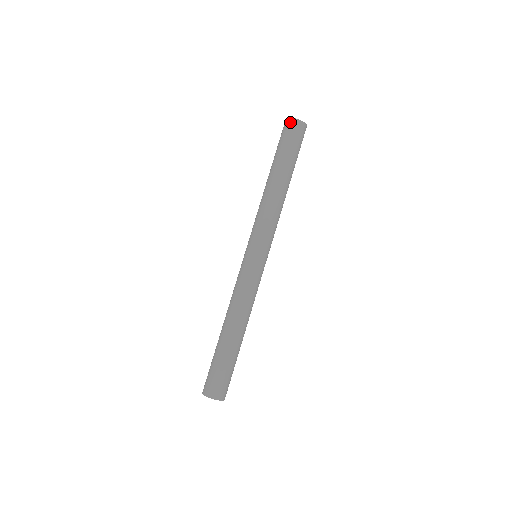
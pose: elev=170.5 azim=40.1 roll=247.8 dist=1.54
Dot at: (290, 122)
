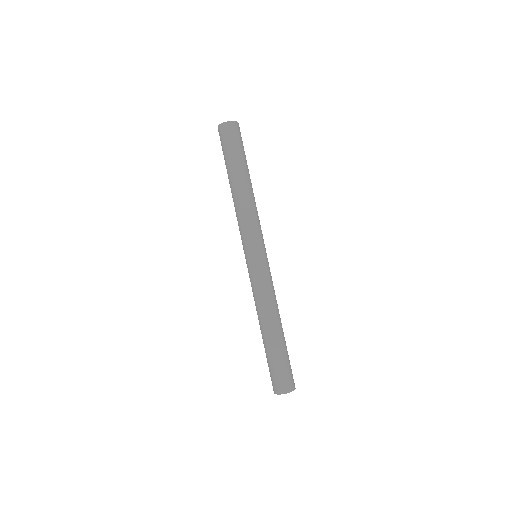
Dot at: (220, 129)
